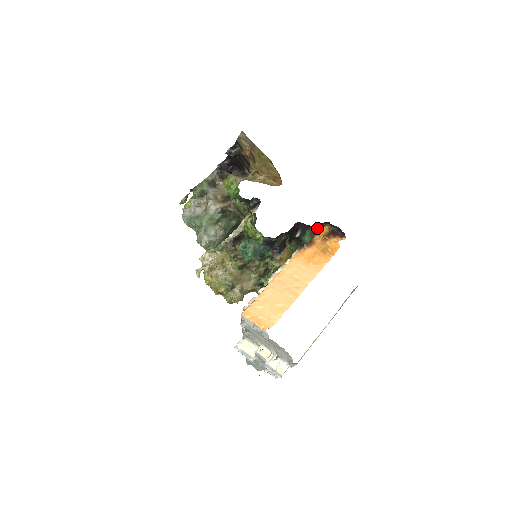
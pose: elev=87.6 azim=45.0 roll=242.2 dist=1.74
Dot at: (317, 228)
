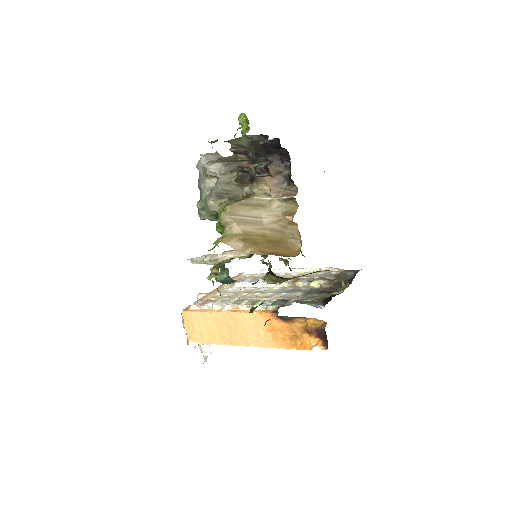
Dot at: occluded
